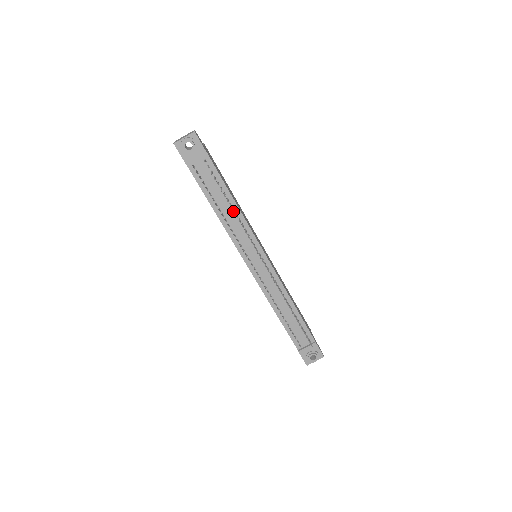
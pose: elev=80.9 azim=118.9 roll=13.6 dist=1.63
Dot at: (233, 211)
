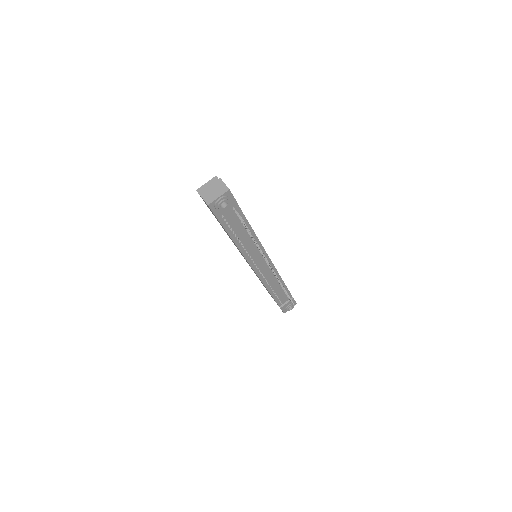
Dot at: occluded
